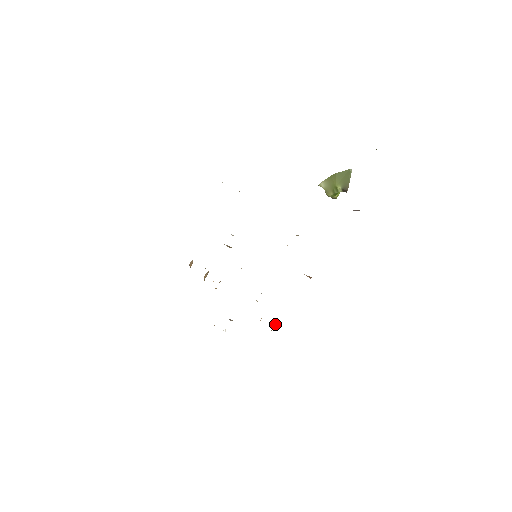
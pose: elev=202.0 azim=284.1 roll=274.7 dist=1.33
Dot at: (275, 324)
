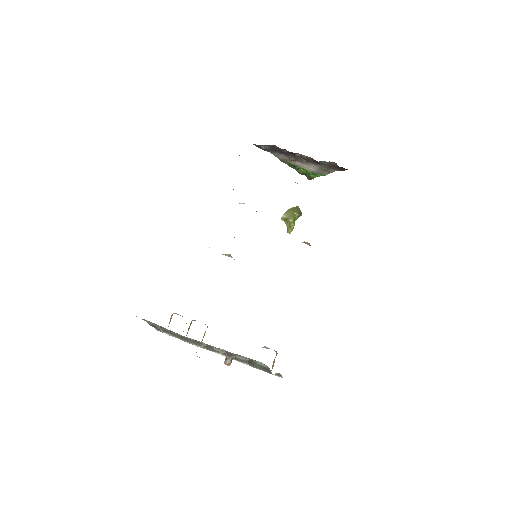
Dot at: (274, 359)
